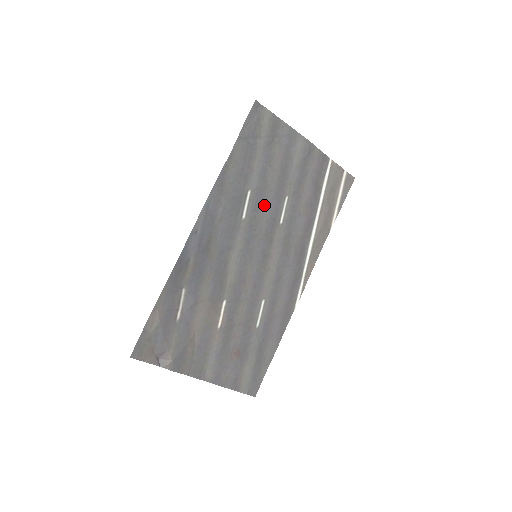
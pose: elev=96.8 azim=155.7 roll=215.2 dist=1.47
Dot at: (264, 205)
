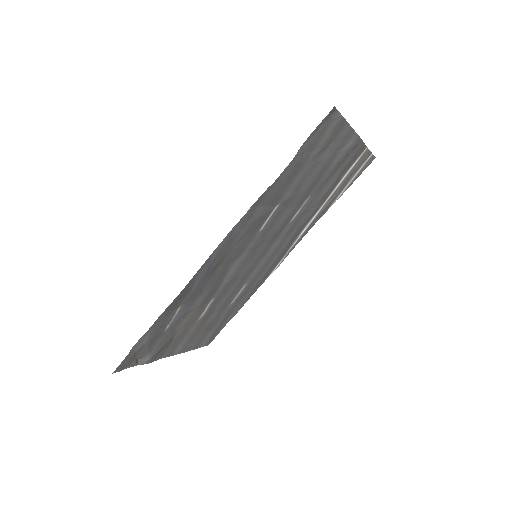
Dot at: (285, 212)
